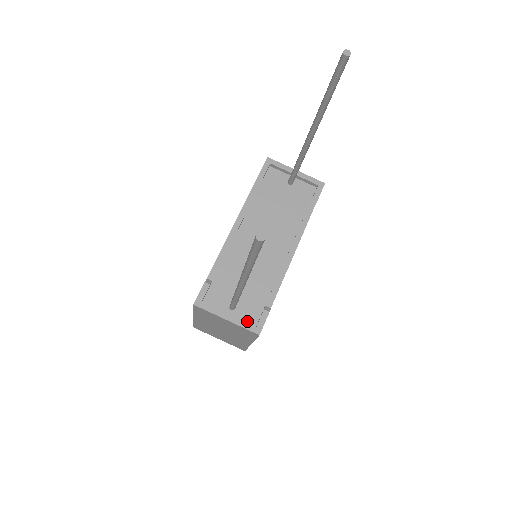
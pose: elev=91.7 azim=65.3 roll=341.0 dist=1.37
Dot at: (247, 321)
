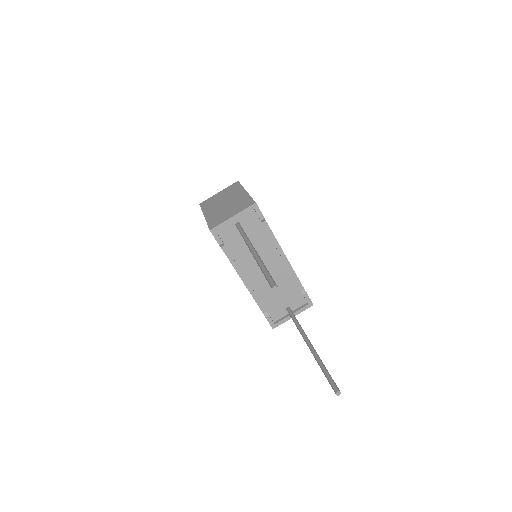
Dot at: (301, 305)
